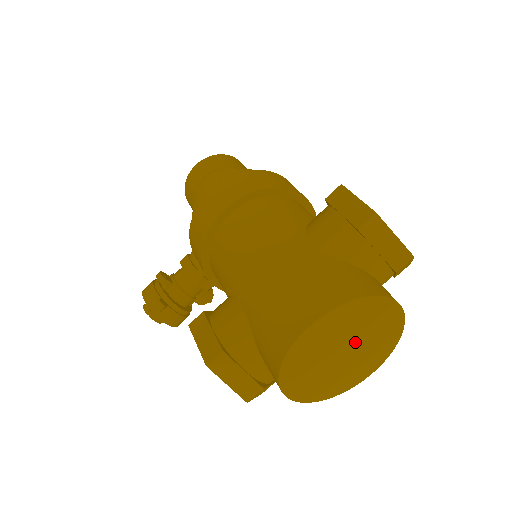
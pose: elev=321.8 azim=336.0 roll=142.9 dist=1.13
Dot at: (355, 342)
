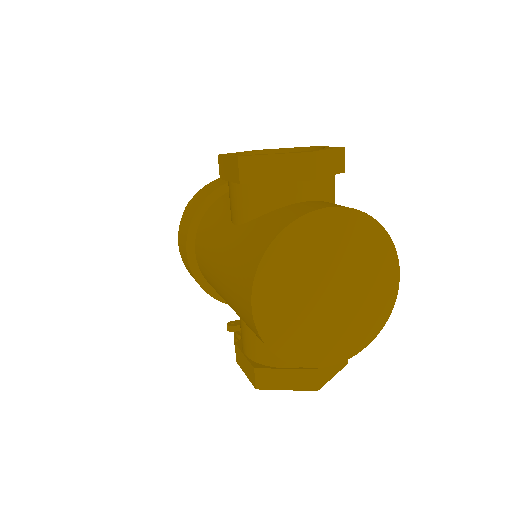
Dot at: (328, 274)
